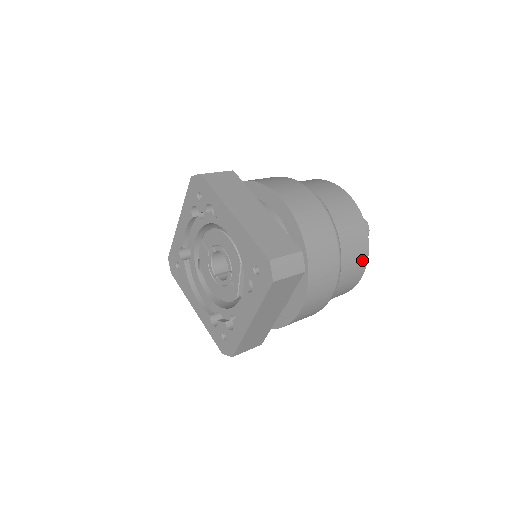
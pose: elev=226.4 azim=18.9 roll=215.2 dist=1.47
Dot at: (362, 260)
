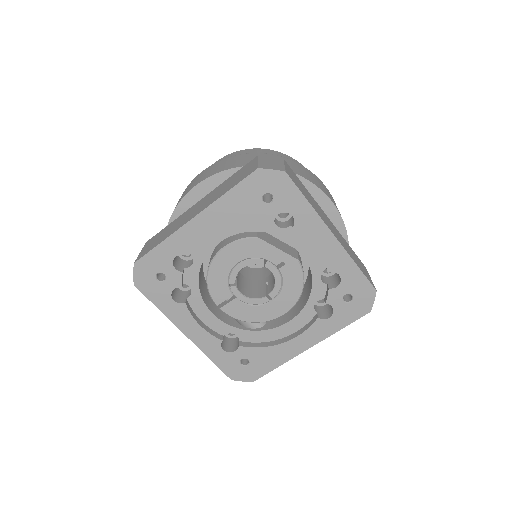
Dot at: (288, 158)
